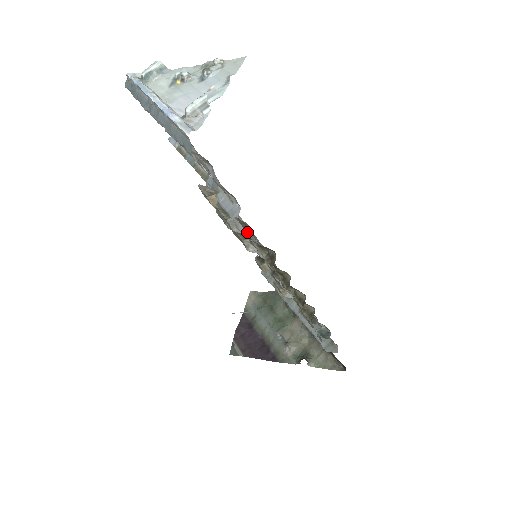
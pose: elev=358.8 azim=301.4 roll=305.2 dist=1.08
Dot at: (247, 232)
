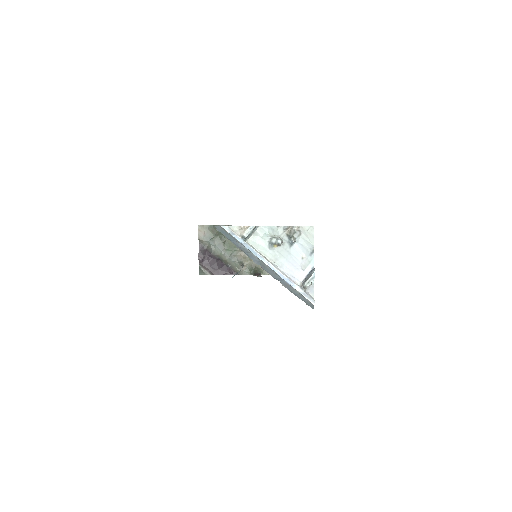
Dot at: occluded
